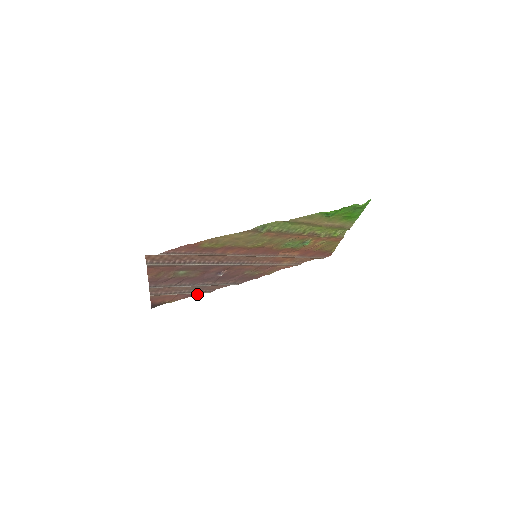
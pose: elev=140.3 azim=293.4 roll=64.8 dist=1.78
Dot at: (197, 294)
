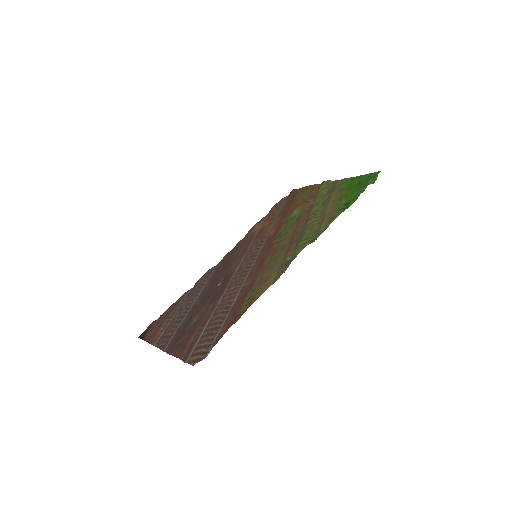
Dot at: (180, 297)
